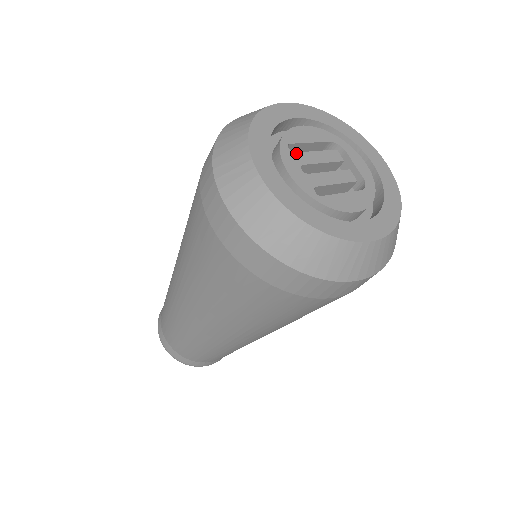
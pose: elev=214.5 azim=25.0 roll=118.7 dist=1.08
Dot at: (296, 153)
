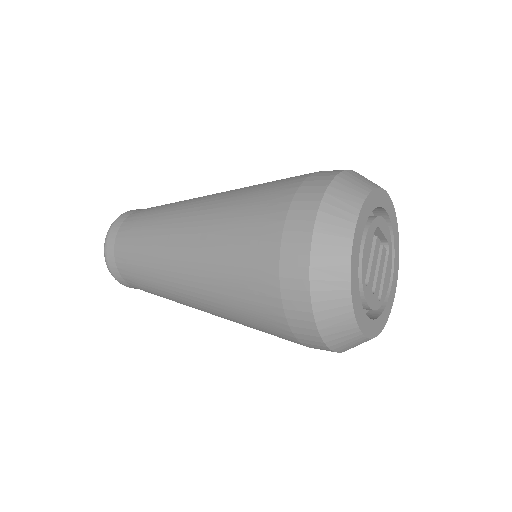
Dot at: (369, 283)
